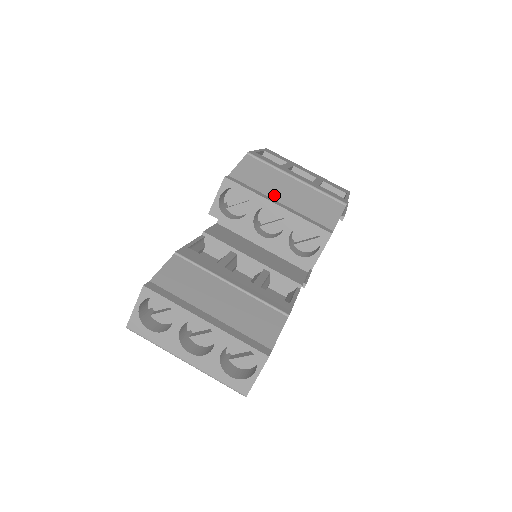
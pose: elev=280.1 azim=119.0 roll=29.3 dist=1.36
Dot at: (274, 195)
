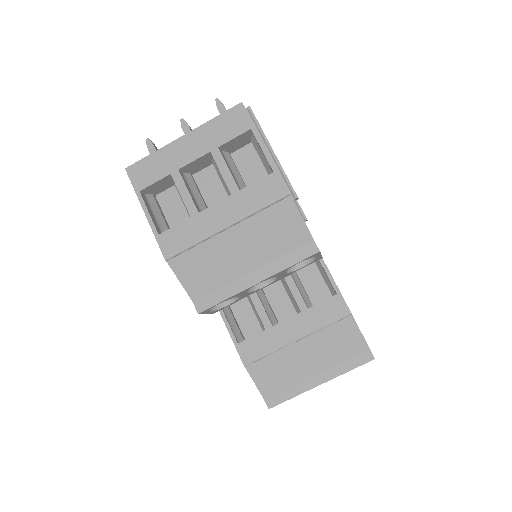
Dot at: (239, 271)
